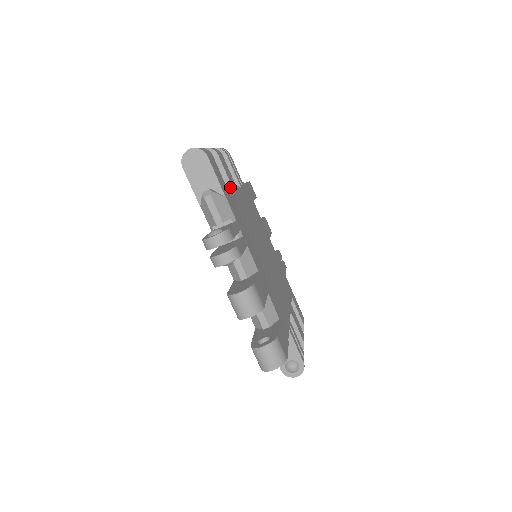
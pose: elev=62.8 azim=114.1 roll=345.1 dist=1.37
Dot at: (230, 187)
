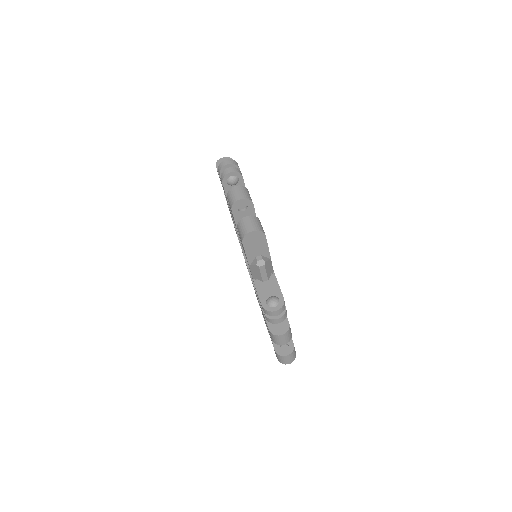
Dot at: occluded
